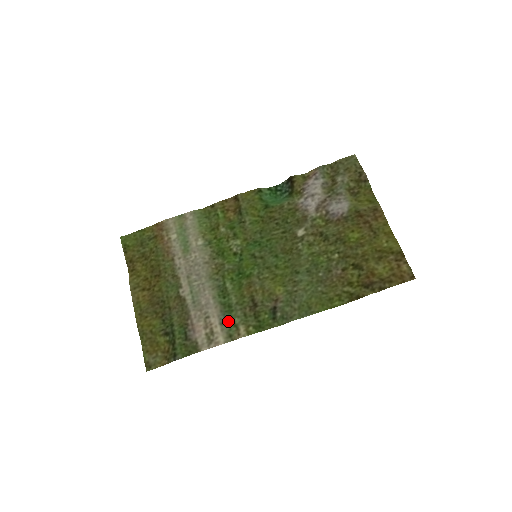
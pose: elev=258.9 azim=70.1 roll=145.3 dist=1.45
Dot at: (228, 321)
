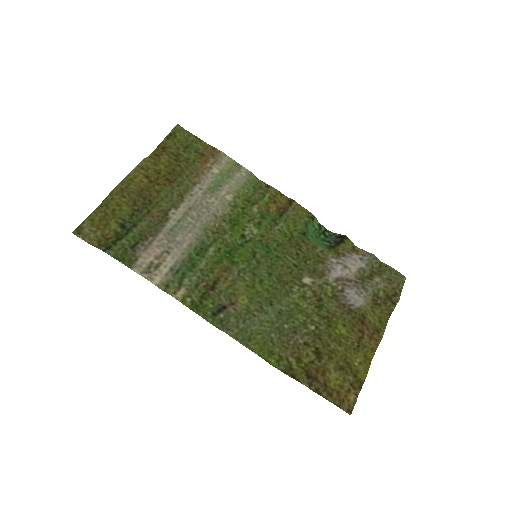
Dot at: (179, 274)
